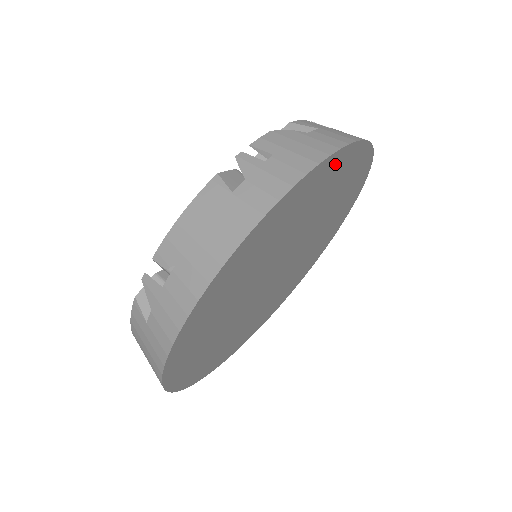
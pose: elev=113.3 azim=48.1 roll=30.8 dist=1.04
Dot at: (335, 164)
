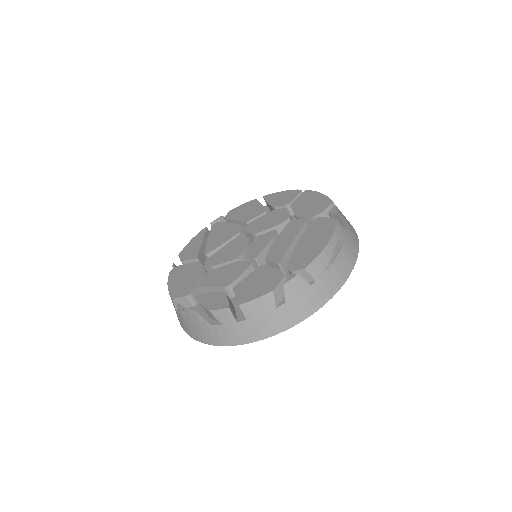
Dot at: occluded
